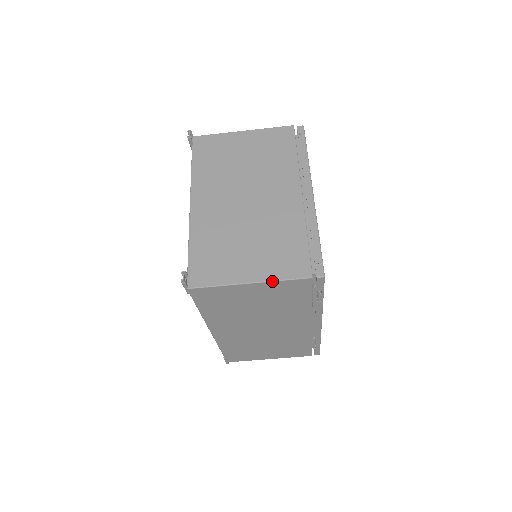
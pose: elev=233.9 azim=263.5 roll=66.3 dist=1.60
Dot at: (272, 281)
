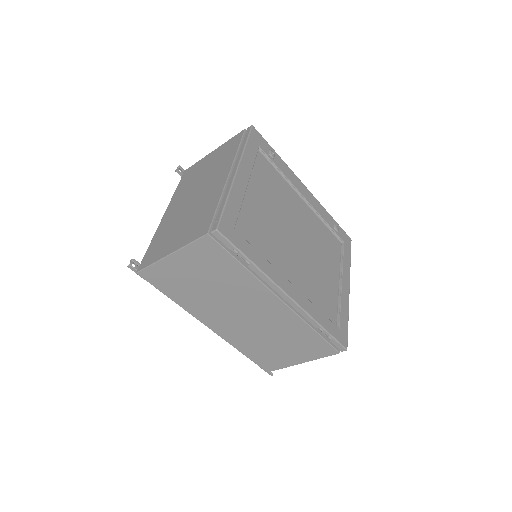
Dot at: (183, 247)
